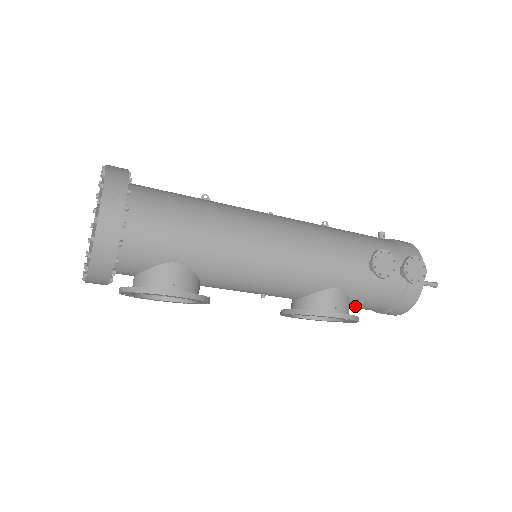
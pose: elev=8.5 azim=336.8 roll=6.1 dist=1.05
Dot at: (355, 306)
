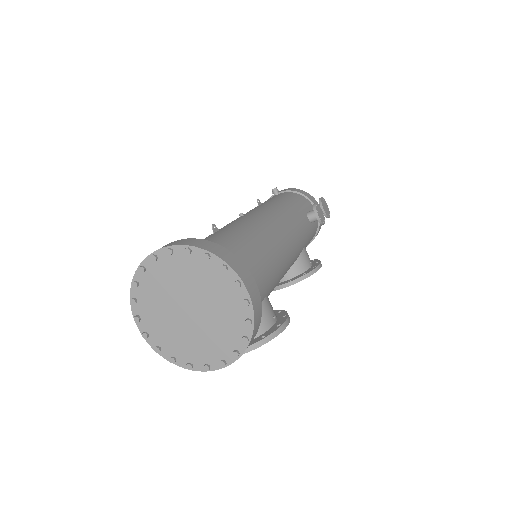
Dot at: occluded
